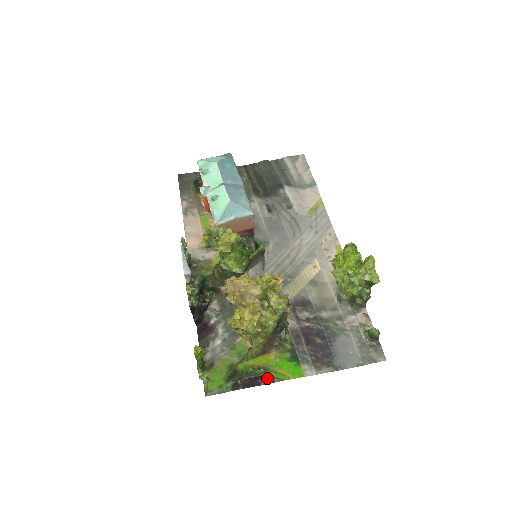
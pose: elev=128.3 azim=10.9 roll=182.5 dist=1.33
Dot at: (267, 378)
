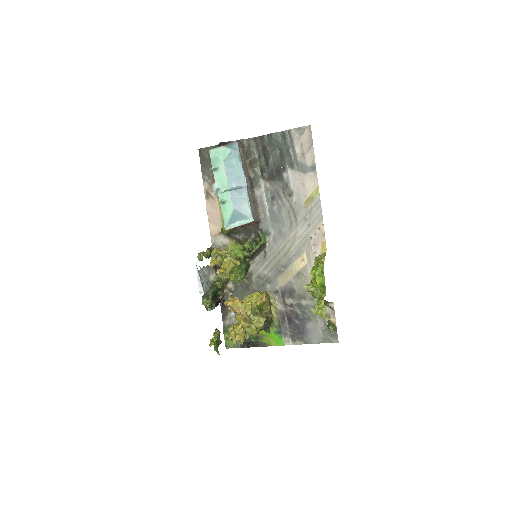
Dot at: (261, 343)
